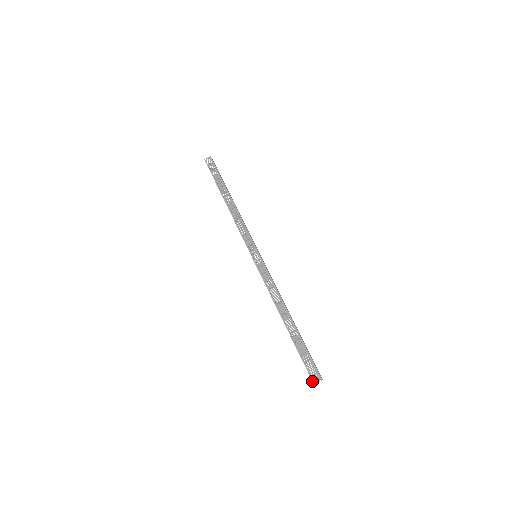
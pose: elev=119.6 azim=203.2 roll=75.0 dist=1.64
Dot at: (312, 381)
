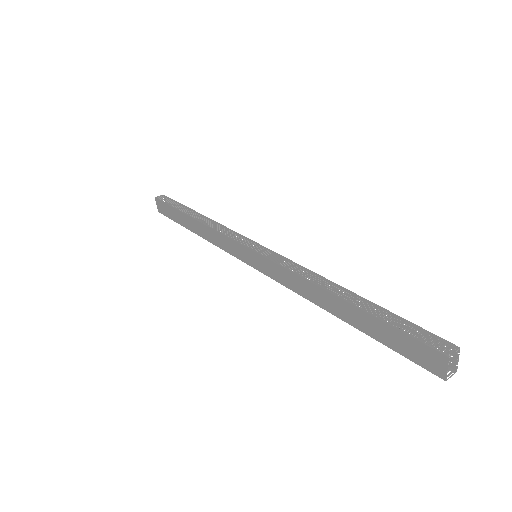
Dot at: (447, 356)
